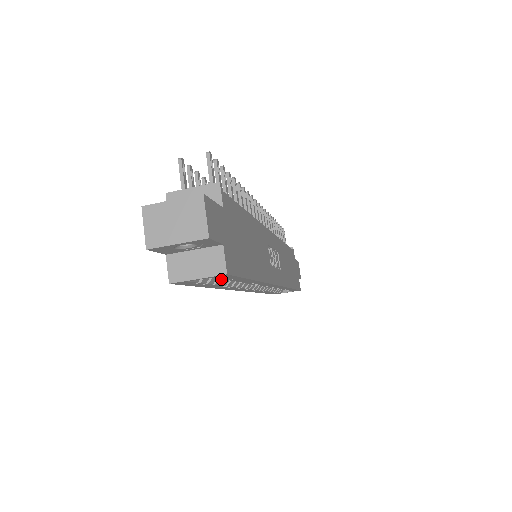
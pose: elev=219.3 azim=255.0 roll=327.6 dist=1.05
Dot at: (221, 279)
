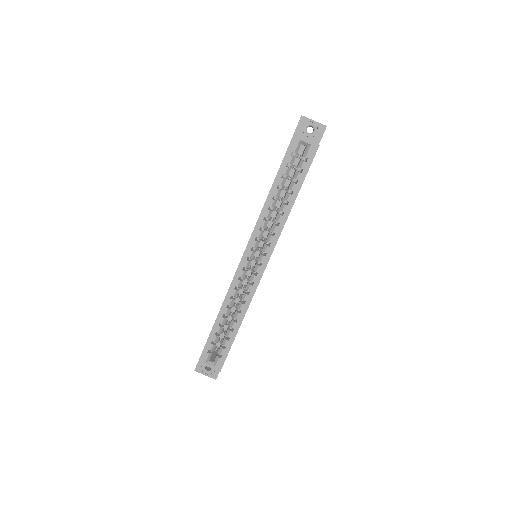
Dot at: (284, 183)
